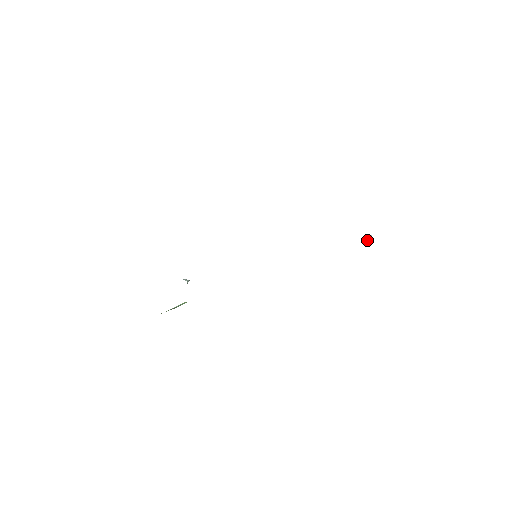
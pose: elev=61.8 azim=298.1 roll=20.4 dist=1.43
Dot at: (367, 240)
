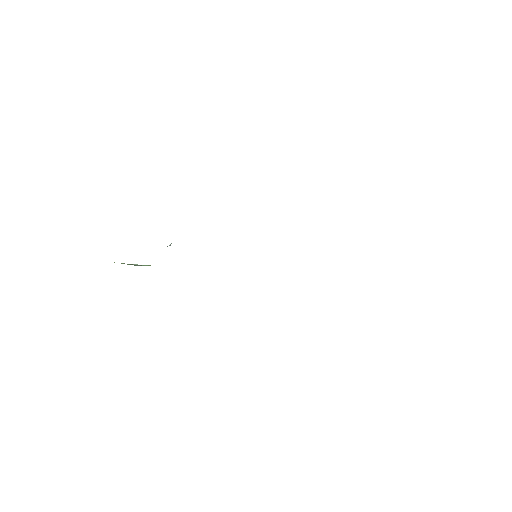
Dot at: occluded
